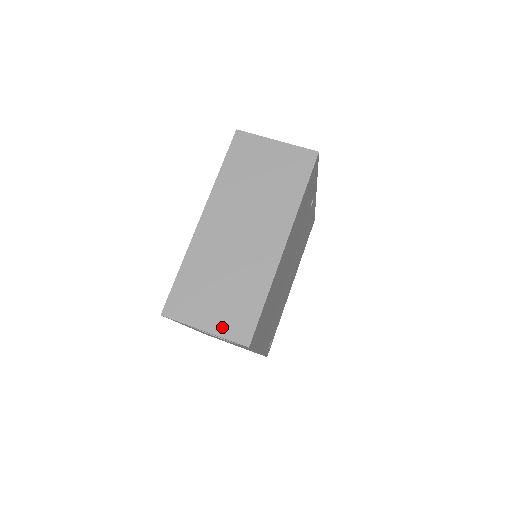
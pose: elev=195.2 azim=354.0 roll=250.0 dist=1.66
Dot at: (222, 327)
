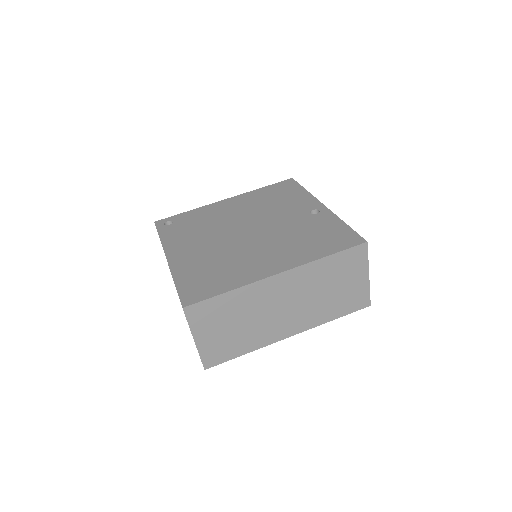
Dot at: (206, 348)
